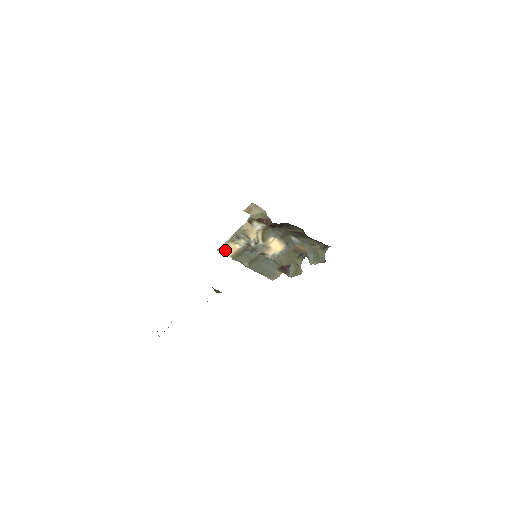
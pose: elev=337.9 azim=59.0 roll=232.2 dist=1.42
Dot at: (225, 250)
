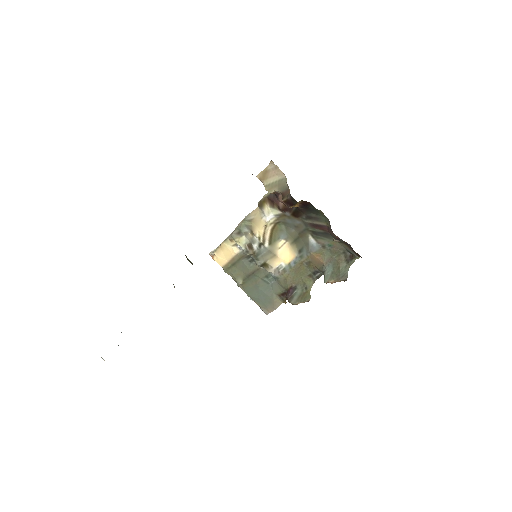
Dot at: (219, 255)
